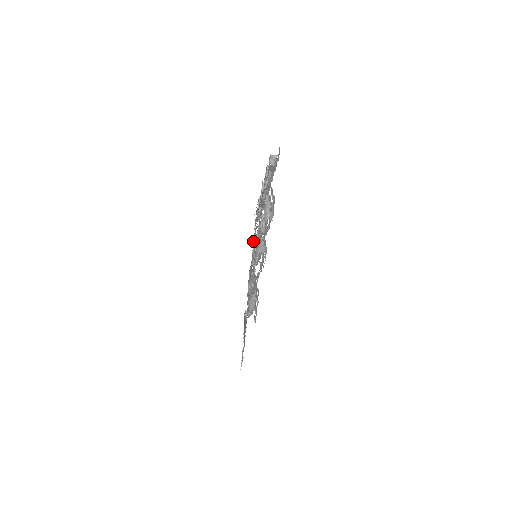
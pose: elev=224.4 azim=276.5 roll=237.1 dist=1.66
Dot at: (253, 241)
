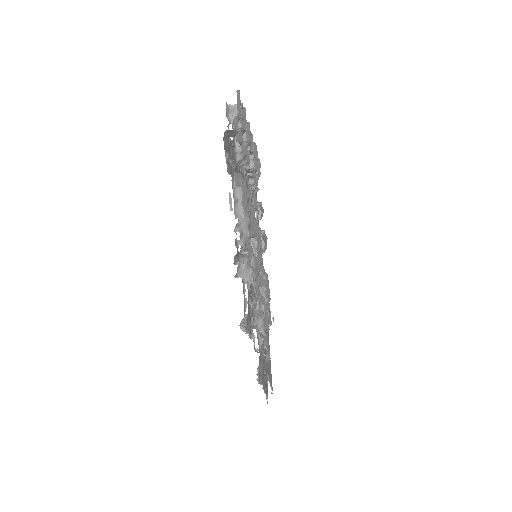
Dot at: occluded
